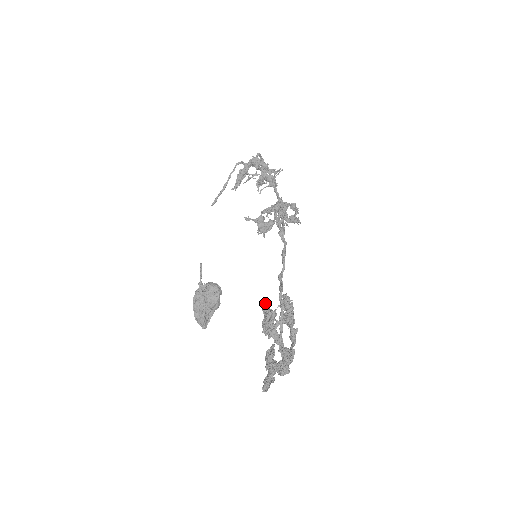
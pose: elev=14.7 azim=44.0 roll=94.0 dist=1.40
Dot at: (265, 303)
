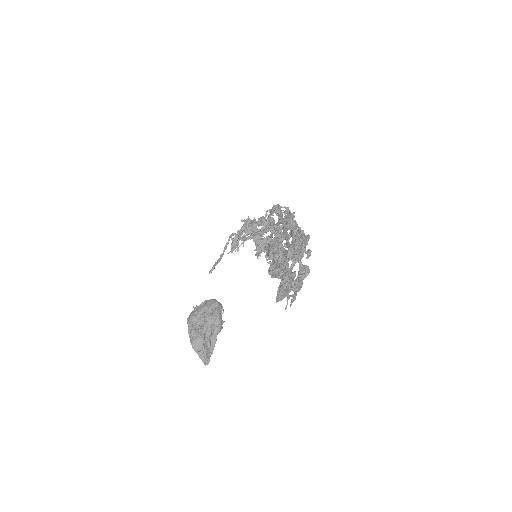
Dot at: occluded
